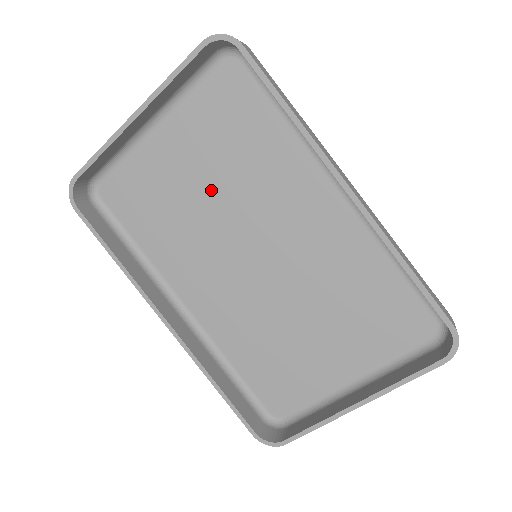
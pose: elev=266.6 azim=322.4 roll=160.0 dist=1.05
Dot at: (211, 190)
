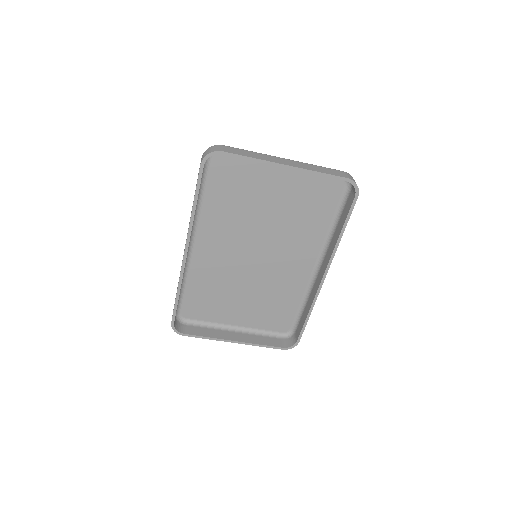
Dot at: (270, 214)
